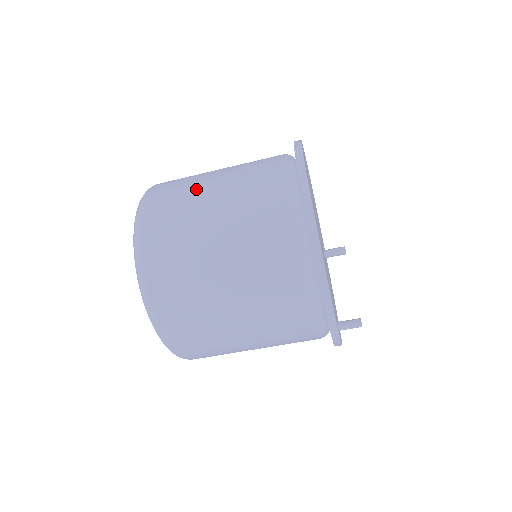
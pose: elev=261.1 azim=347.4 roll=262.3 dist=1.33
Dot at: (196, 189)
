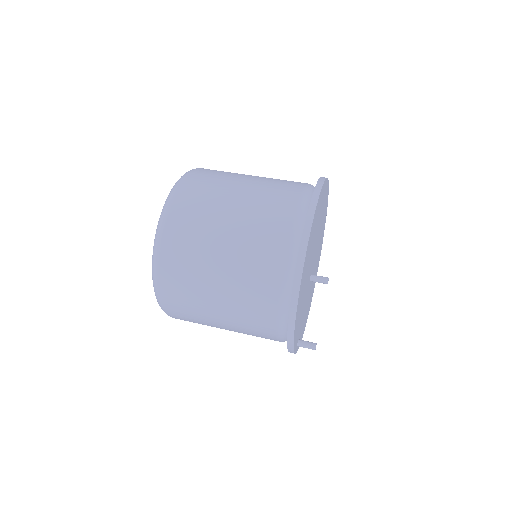
Dot at: (216, 210)
